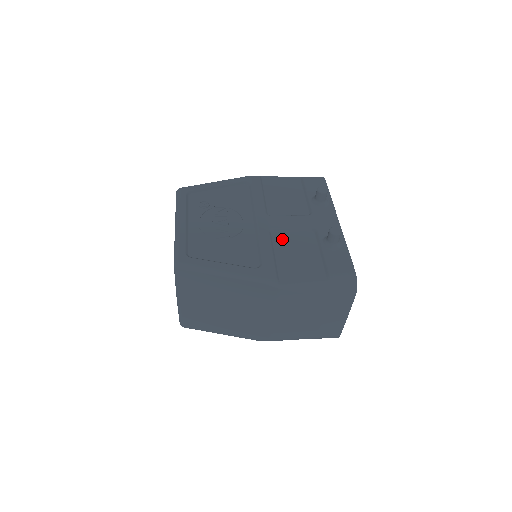
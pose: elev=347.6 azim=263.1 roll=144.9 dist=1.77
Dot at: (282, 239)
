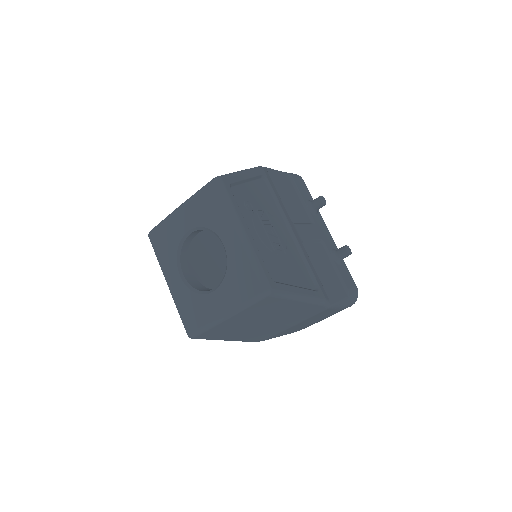
Dot at: (311, 253)
